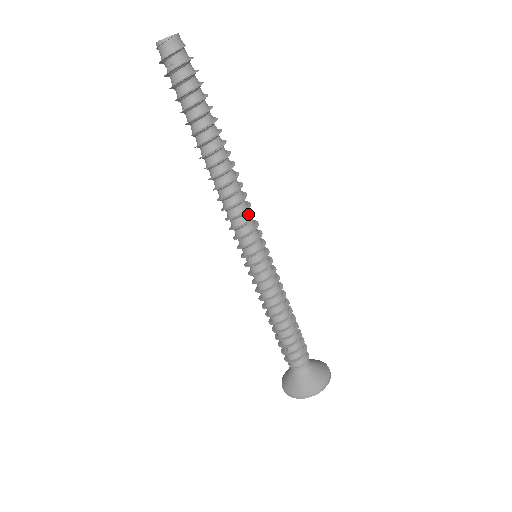
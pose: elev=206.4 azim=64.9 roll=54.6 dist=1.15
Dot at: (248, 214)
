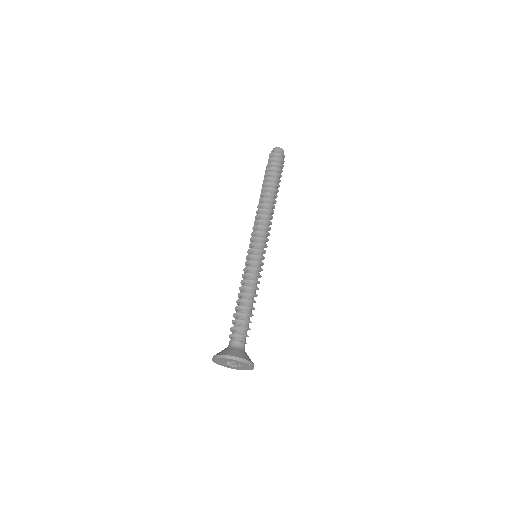
Dot at: occluded
